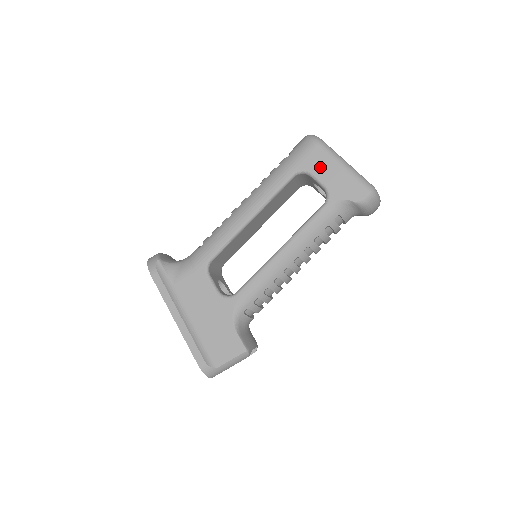
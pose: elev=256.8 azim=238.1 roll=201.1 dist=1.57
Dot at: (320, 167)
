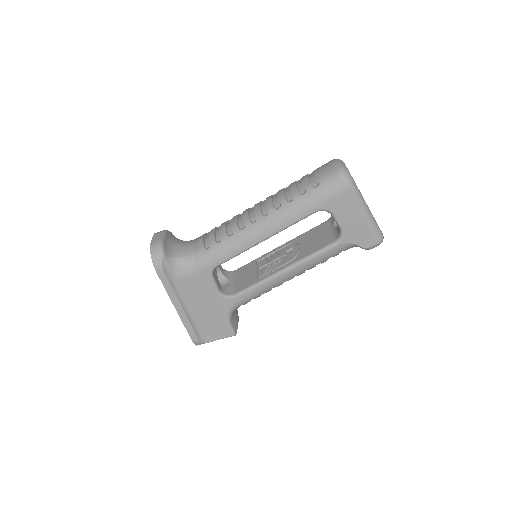
Dot at: (344, 211)
